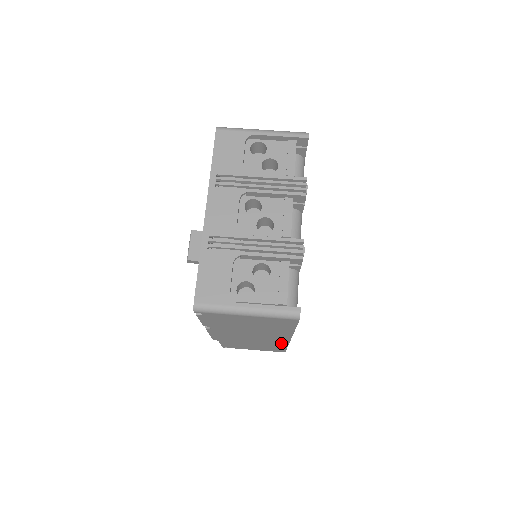
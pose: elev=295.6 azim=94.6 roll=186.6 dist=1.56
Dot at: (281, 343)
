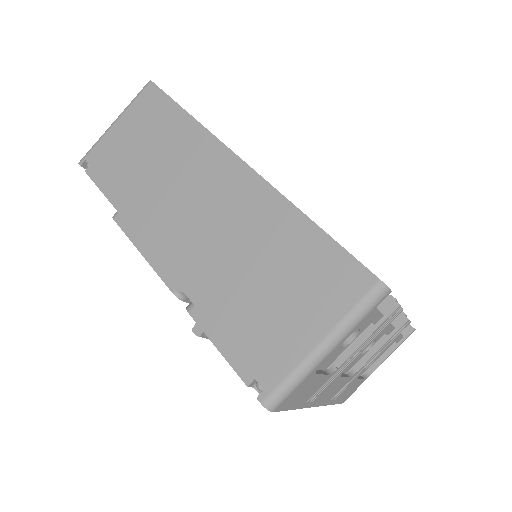
Dot at: occluded
